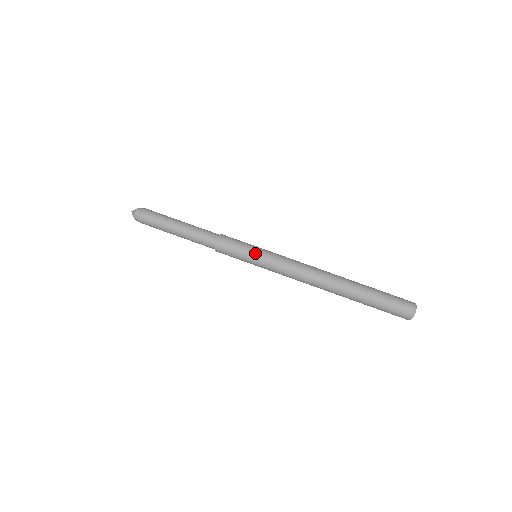
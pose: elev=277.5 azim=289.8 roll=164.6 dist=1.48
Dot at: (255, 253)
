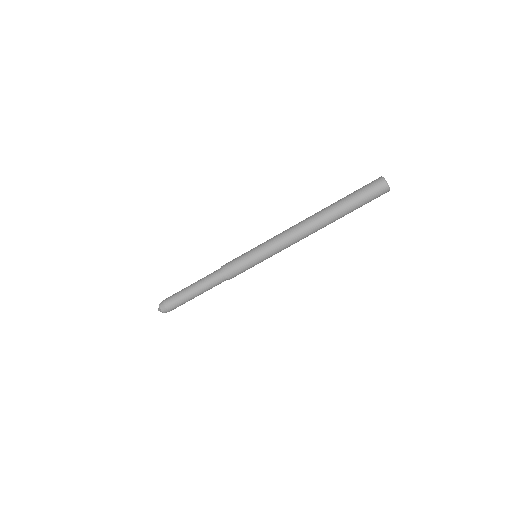
Dot at: (252, 254)
